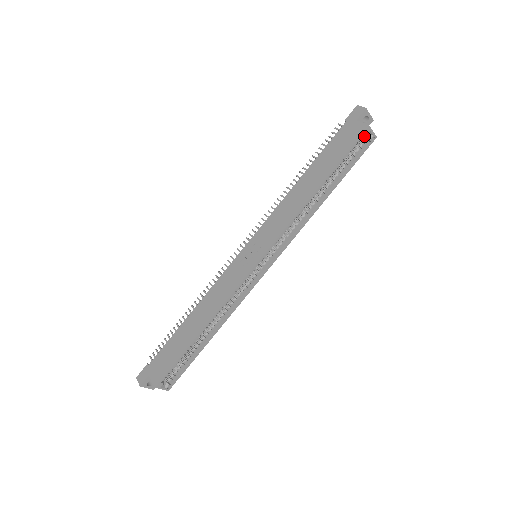
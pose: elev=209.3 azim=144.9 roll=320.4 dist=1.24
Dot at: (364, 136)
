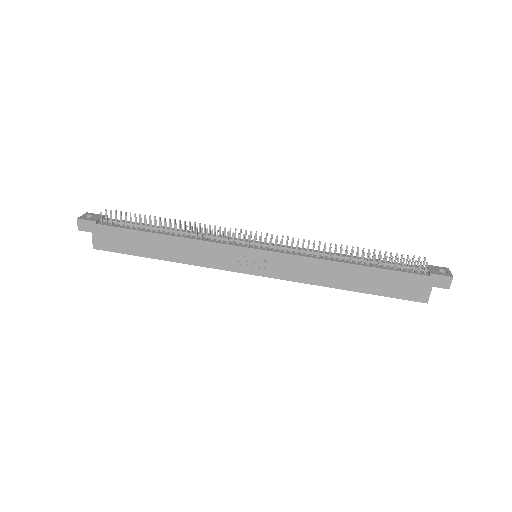
Dot at: occluded
